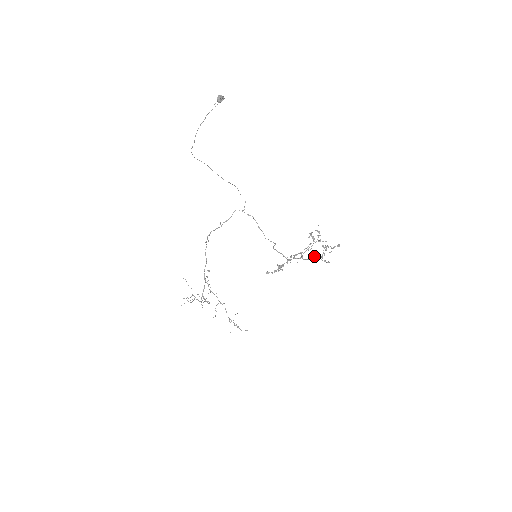
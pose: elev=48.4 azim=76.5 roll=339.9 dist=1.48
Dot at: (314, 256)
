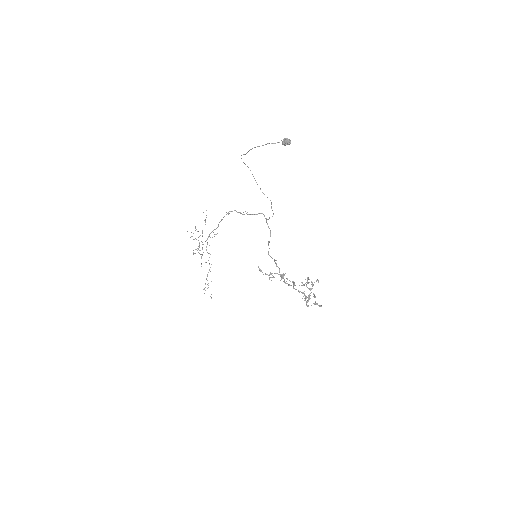
Dot at: (301, 292)
